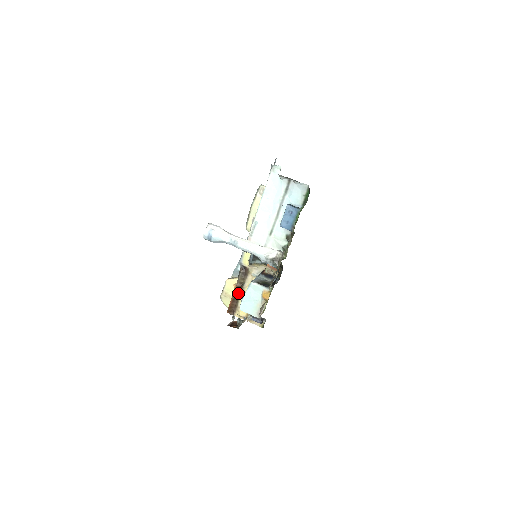
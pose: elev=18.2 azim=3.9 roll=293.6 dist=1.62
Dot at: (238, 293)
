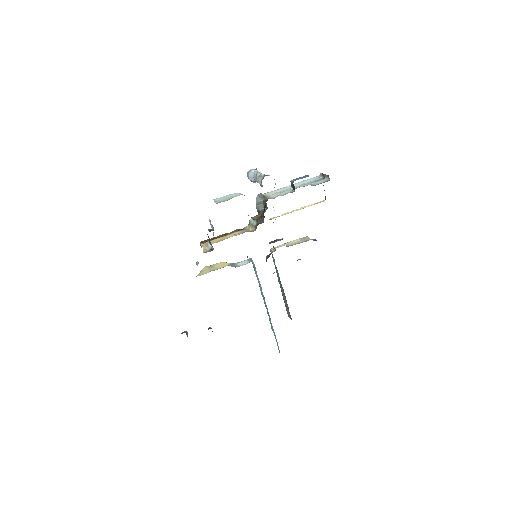
Dot at: (221, 237)
